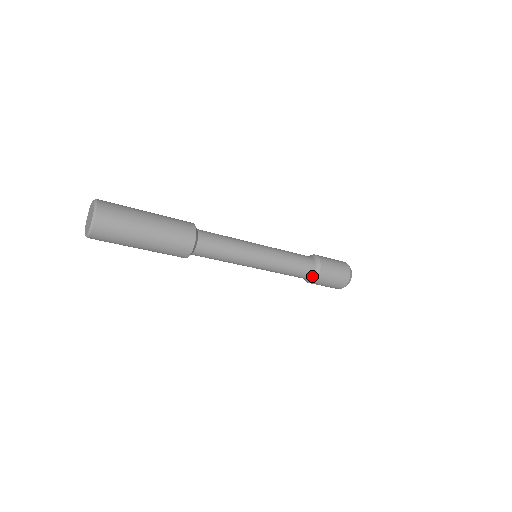
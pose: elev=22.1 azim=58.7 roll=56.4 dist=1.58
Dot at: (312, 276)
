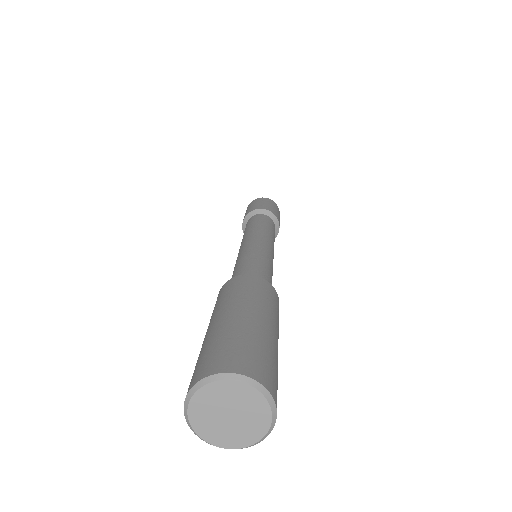
Dot at: occluded
